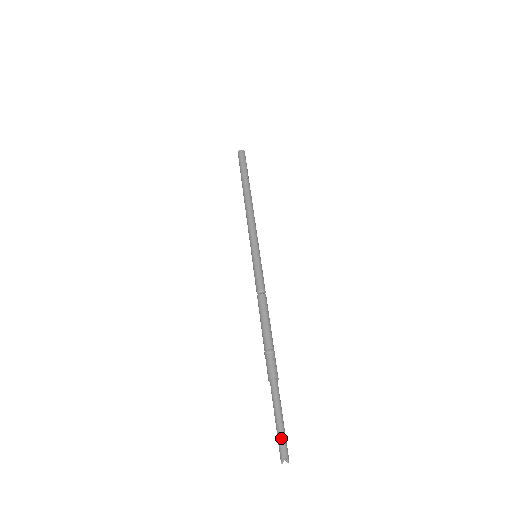
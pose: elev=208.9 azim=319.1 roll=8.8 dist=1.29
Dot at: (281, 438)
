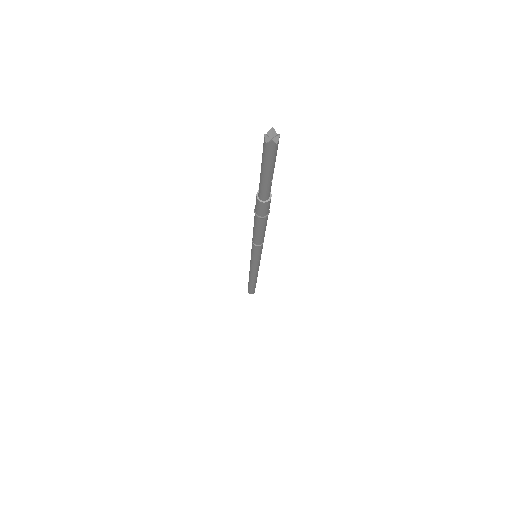
Dot at: (263, 151)
